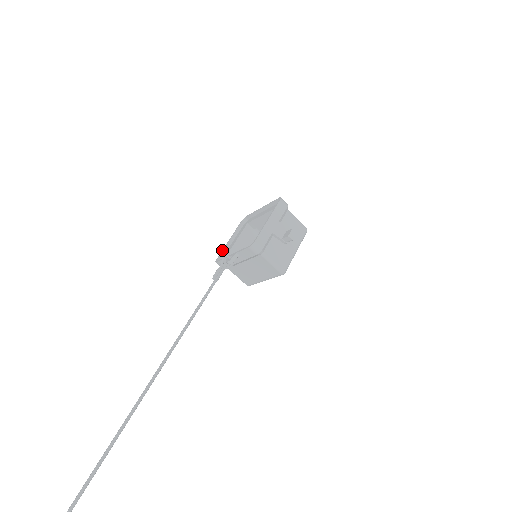
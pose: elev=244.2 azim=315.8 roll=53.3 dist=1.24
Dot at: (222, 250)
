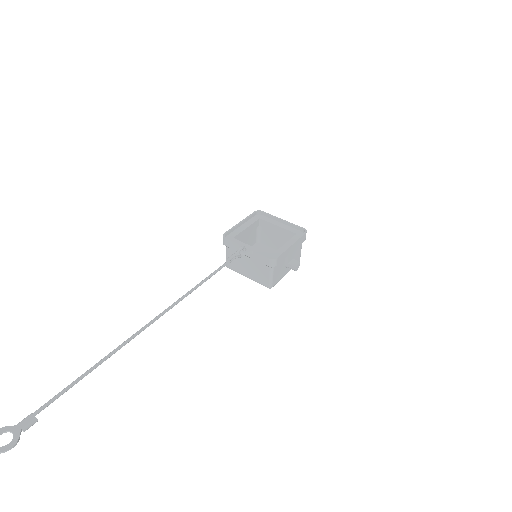
Dot at: (232, 228)
